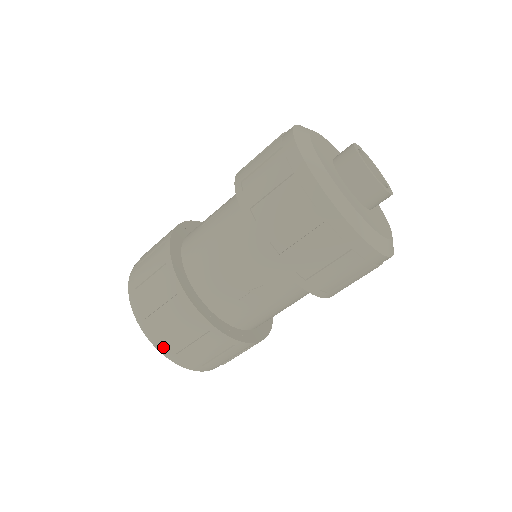
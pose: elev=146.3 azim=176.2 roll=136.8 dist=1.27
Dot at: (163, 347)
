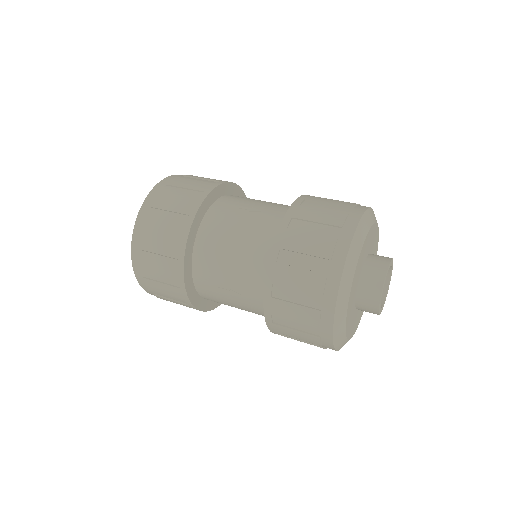
Dot at: (137, 265)
